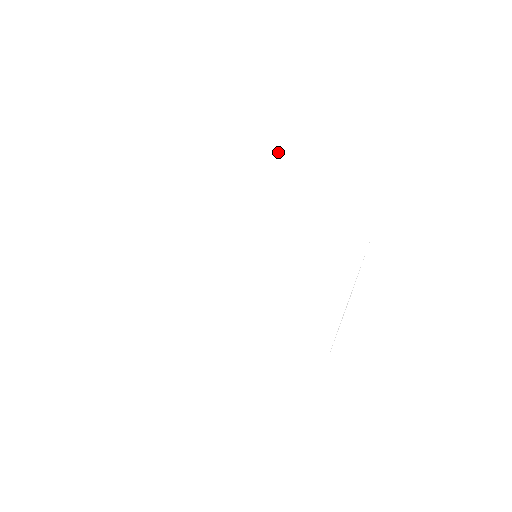
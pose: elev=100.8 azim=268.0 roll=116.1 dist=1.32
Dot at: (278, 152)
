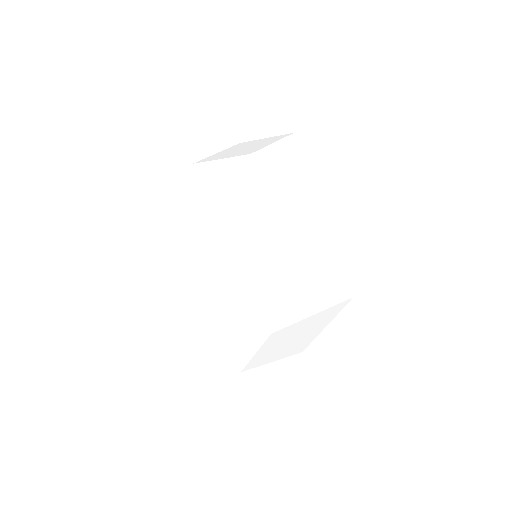
Dot at: (331, 182)
